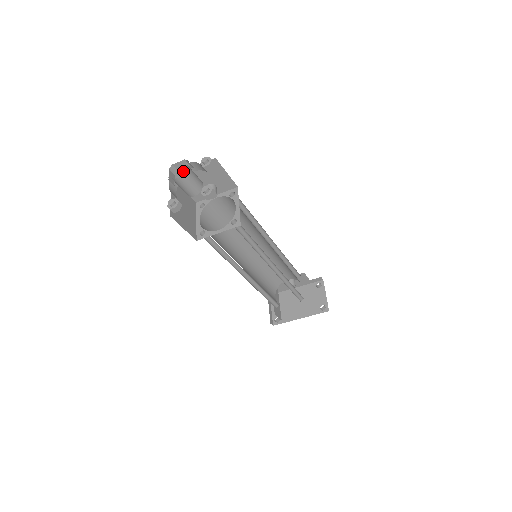
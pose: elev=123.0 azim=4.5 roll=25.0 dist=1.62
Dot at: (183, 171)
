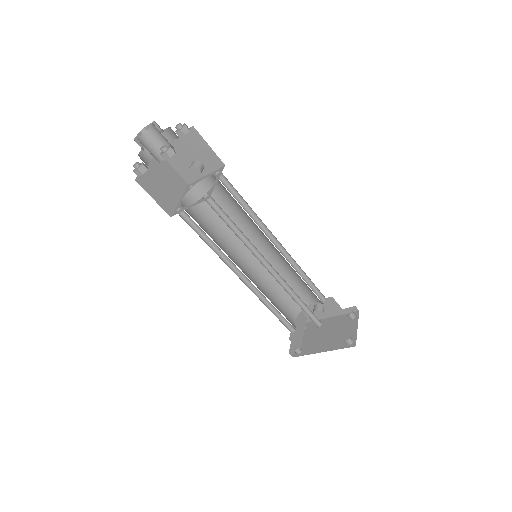
Dot at: occluded
